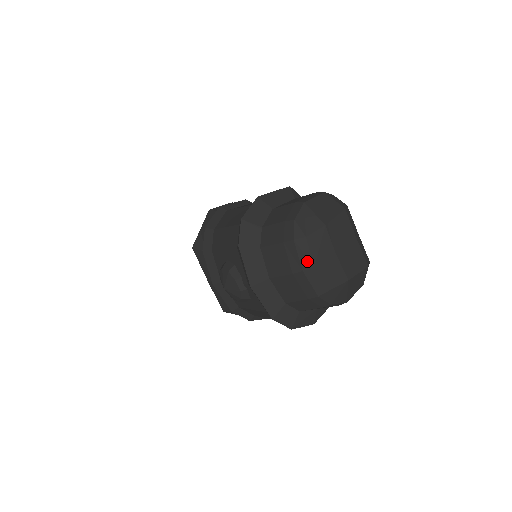
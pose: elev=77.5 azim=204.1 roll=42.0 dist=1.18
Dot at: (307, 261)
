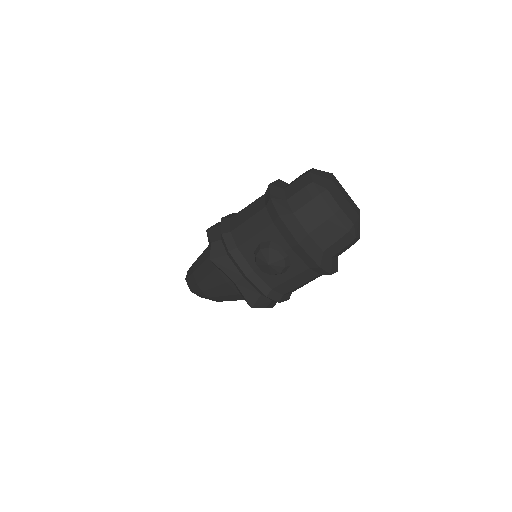
Dot at: (334, 206)
